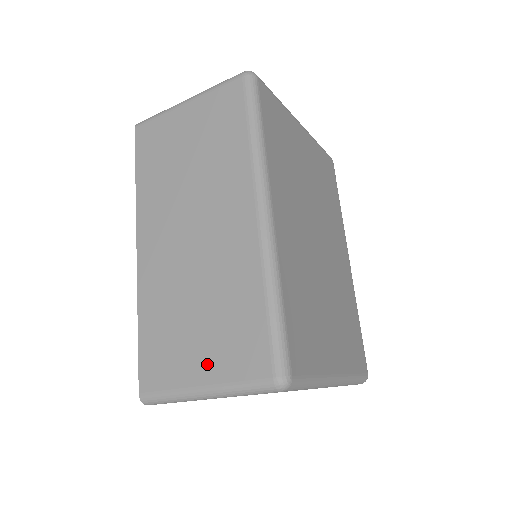
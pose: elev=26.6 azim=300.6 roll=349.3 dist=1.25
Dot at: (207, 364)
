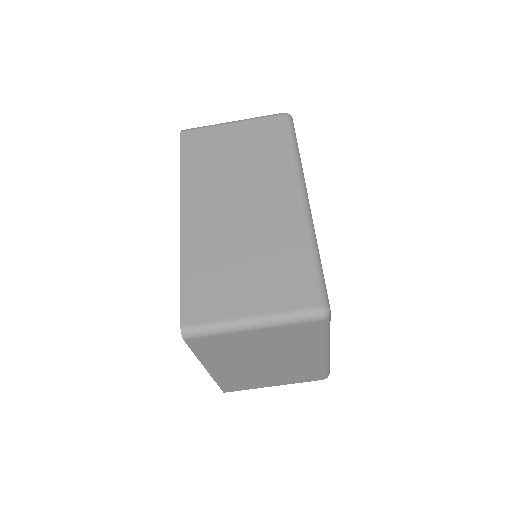
Dot at: (256, 299)
